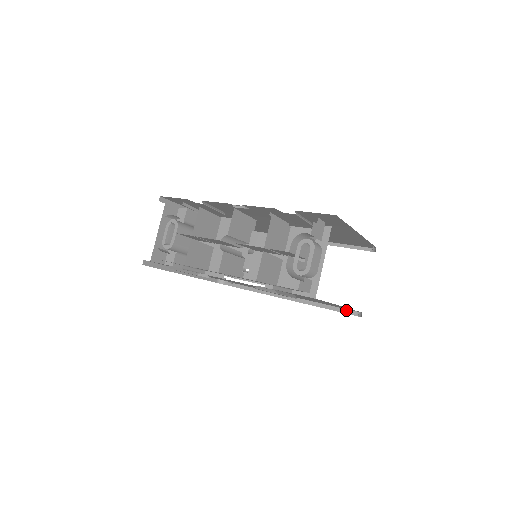
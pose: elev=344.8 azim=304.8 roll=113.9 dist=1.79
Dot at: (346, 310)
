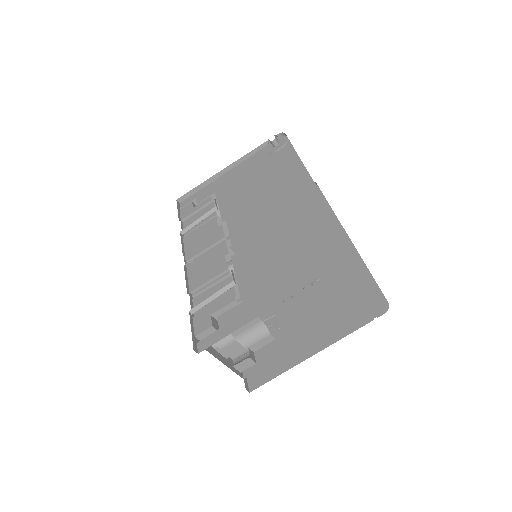
Dot at: (380, 289)
